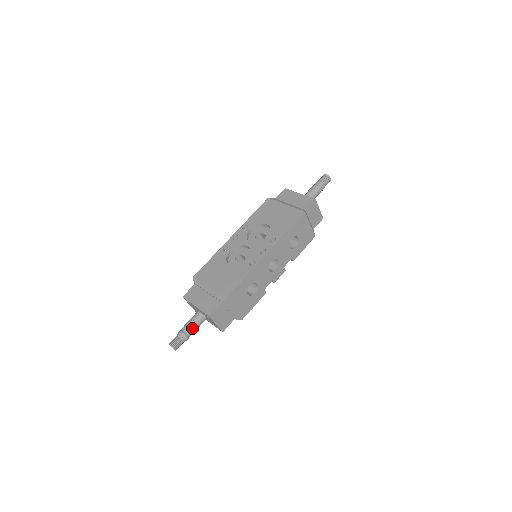
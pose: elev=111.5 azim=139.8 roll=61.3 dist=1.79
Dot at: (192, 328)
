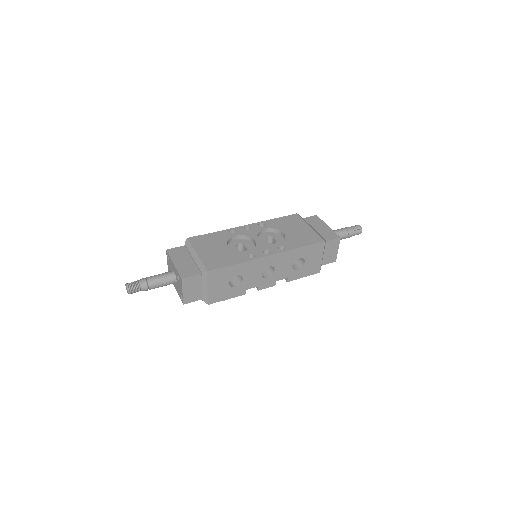
Dot at: (157, 282)
